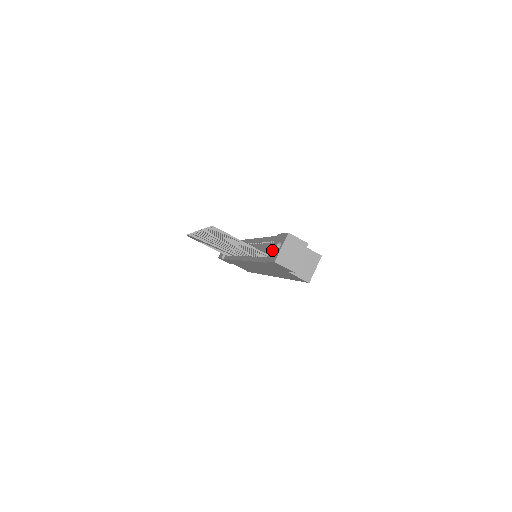
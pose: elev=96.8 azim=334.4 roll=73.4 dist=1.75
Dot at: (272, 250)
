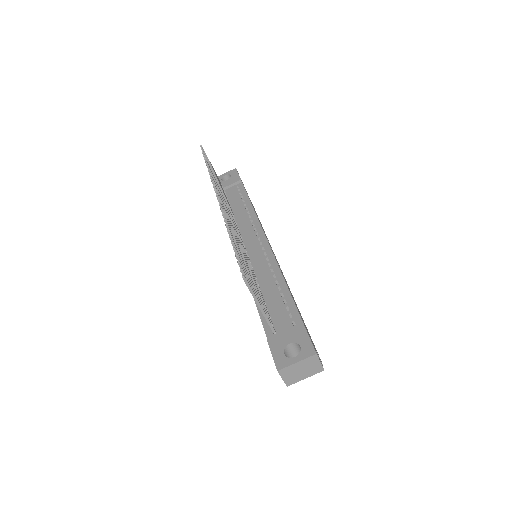
Dot at: (284, 339)
